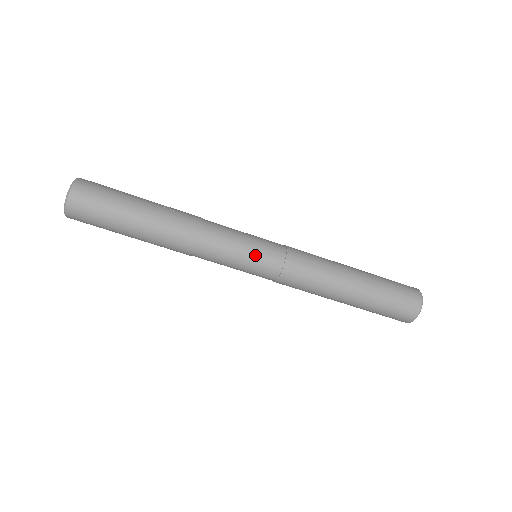
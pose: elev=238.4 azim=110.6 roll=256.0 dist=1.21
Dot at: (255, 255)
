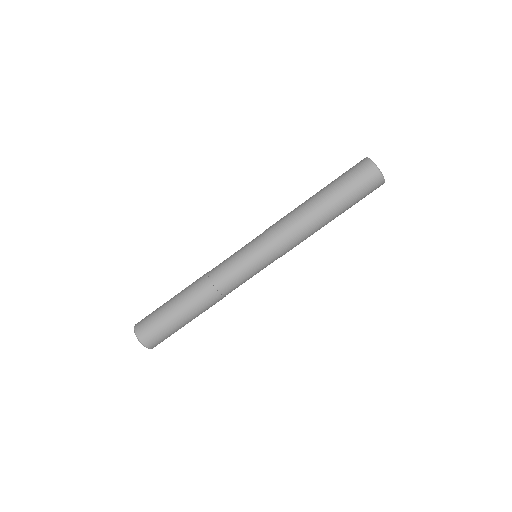
Dot at: (248, 254)
